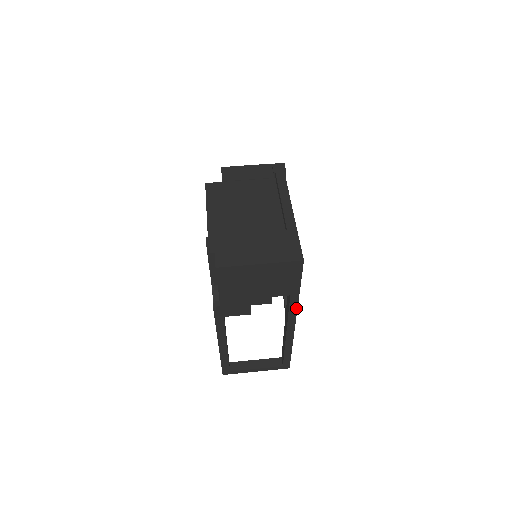
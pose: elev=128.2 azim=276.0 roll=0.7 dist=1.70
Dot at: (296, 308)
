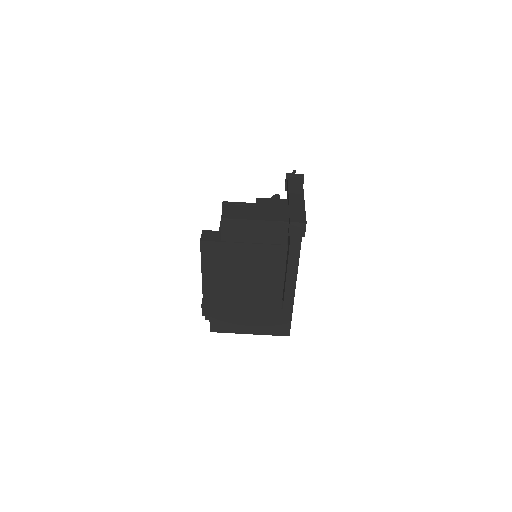
Dot at: occluded
